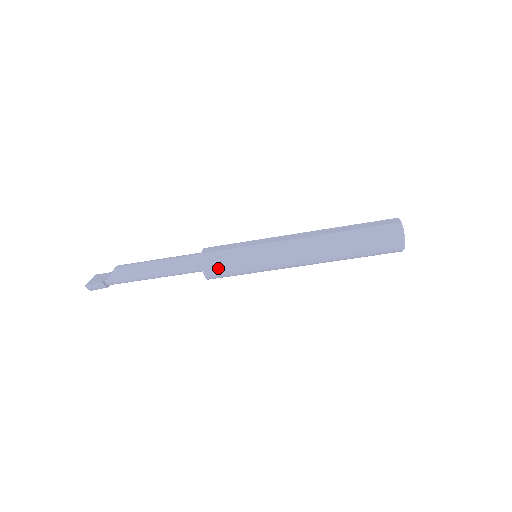
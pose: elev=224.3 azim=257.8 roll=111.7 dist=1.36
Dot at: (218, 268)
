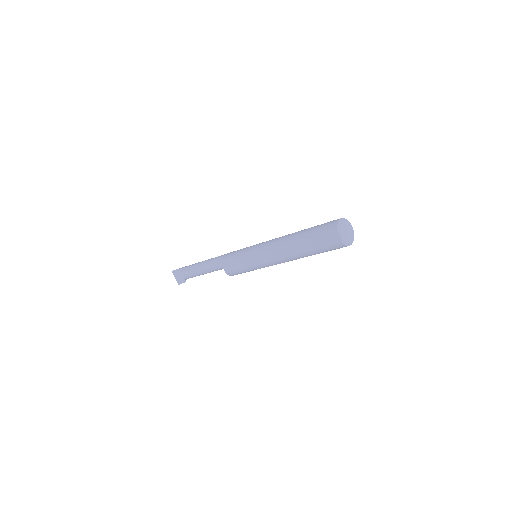
Dot at: occluded
